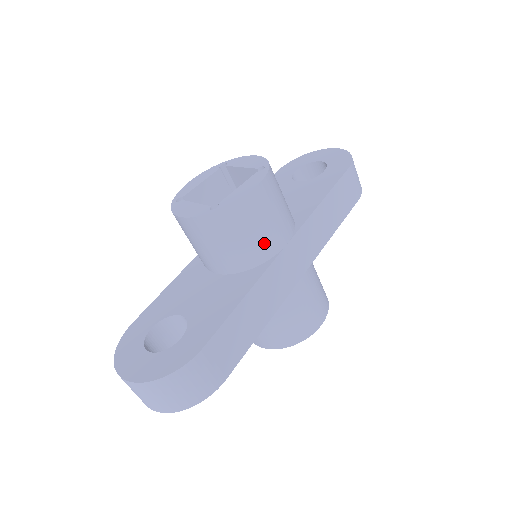
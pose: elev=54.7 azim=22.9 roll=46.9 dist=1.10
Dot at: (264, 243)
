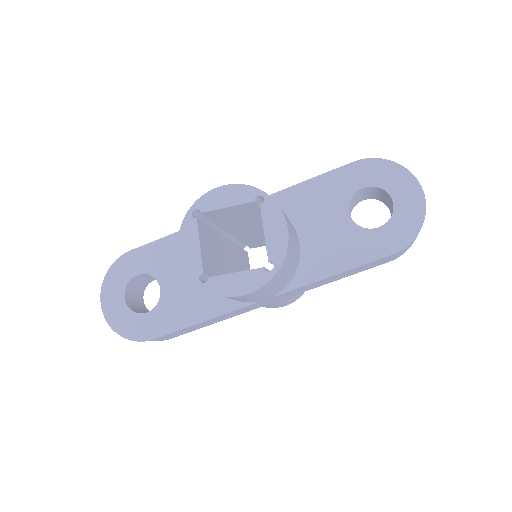
Dot at: occluded
